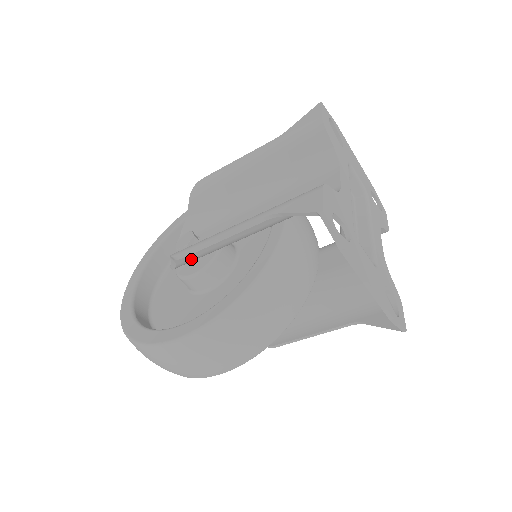
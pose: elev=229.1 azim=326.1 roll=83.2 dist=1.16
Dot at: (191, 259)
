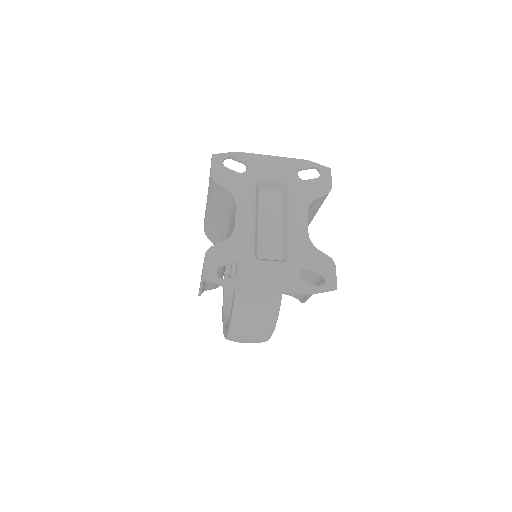
Dot at: (215, 285)
